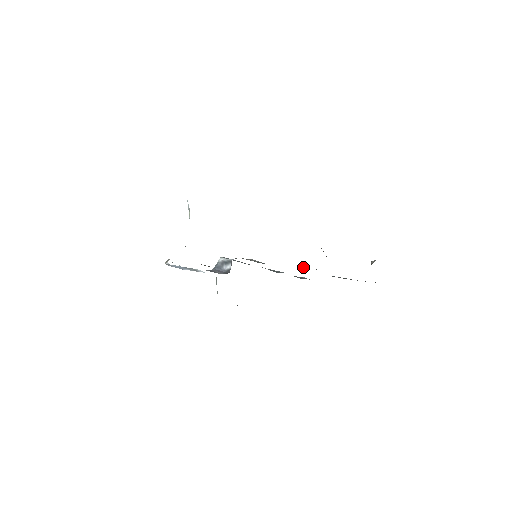
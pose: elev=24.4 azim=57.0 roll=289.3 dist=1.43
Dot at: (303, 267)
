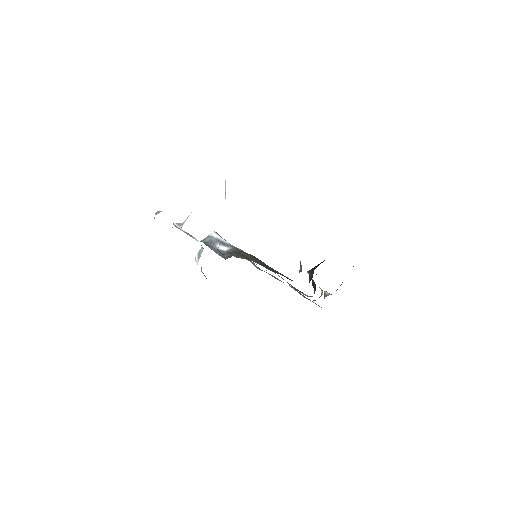
Dot at: occluded
